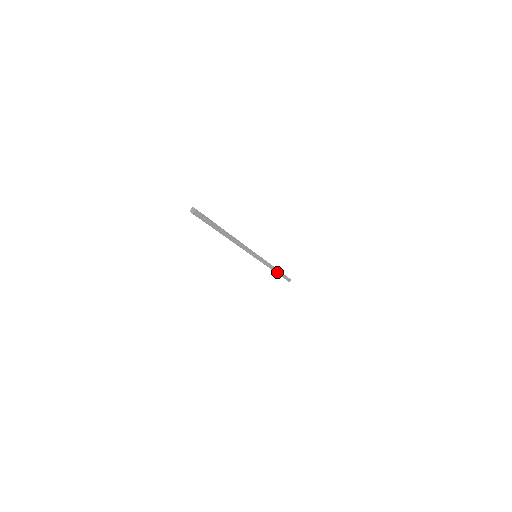
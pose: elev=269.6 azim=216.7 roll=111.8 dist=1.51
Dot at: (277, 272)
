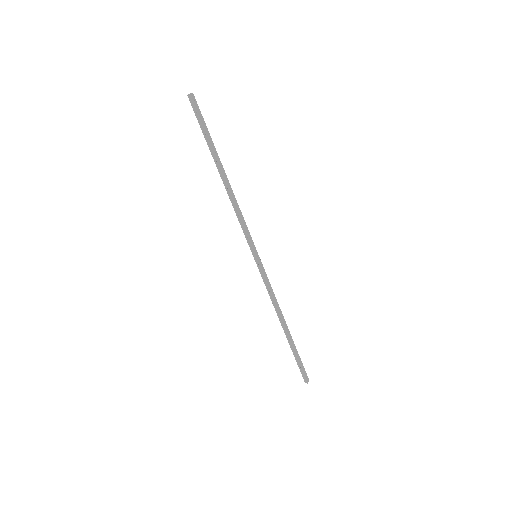
Dot at: (286, 330)
